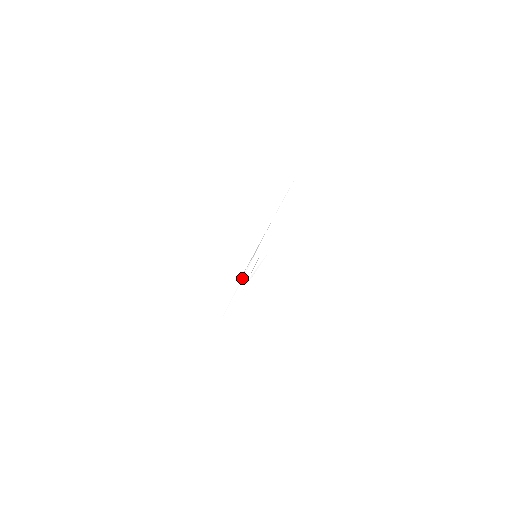
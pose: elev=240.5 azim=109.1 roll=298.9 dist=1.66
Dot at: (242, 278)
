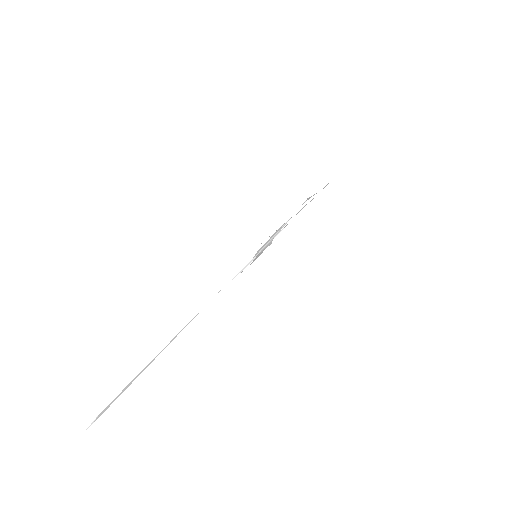
Dot at: (193, 319)
